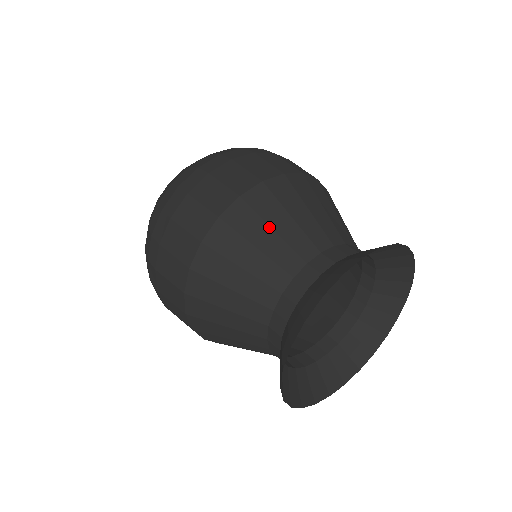
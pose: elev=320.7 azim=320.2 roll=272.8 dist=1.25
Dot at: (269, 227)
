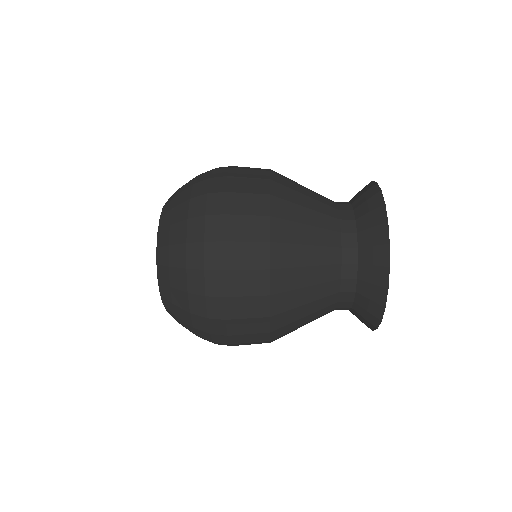
Dot at: occluded
